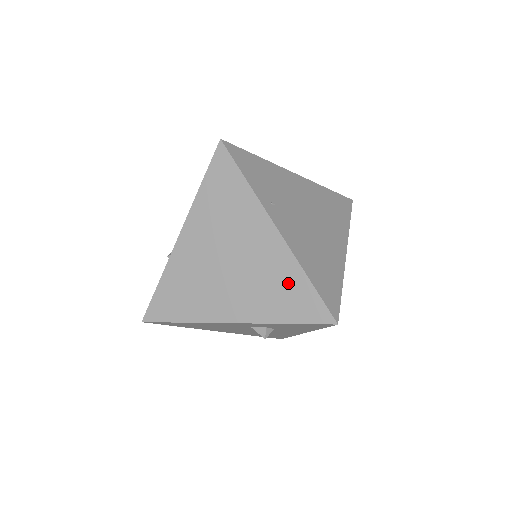
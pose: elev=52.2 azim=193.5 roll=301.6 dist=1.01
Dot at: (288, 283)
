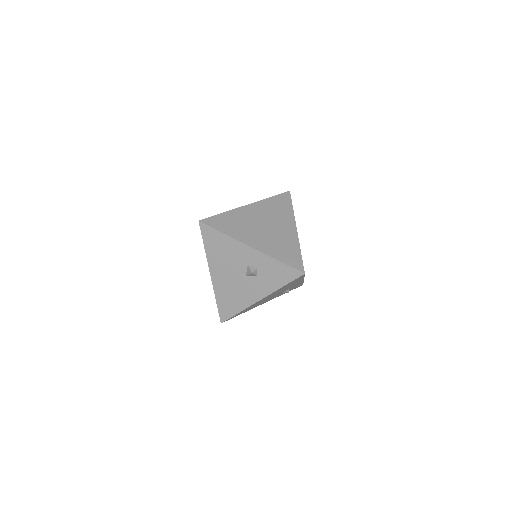
Dot at: (290, 248)
